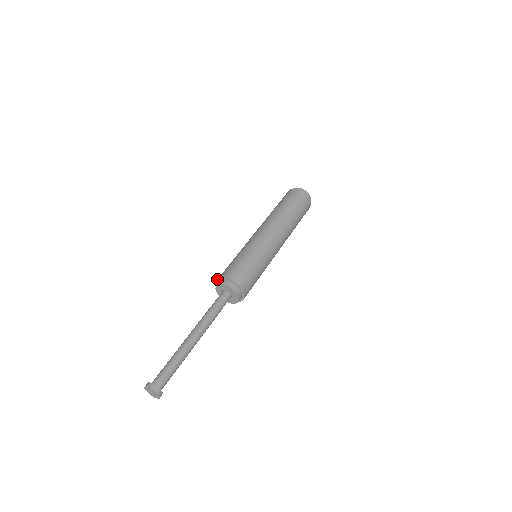
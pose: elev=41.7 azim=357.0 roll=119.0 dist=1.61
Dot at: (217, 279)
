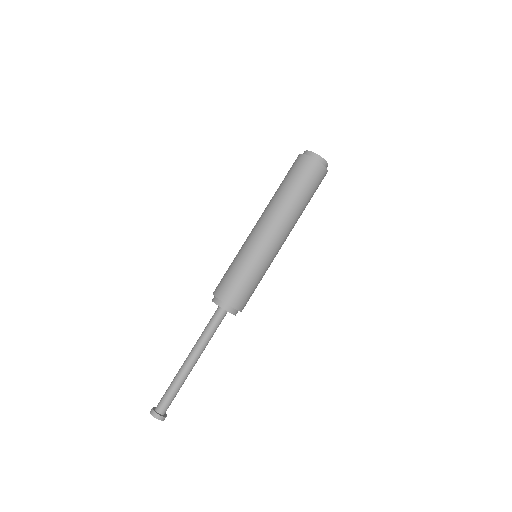
Dot at: occluded
